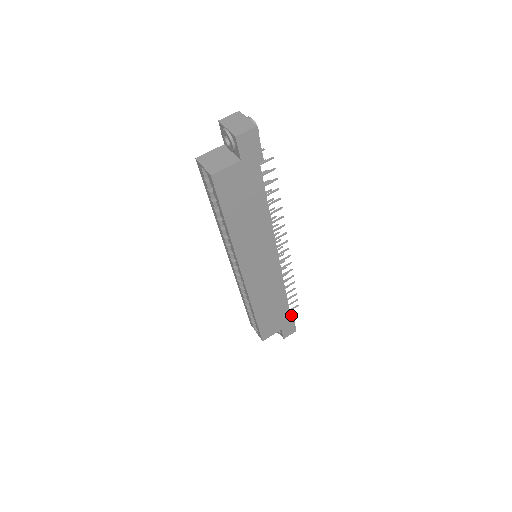
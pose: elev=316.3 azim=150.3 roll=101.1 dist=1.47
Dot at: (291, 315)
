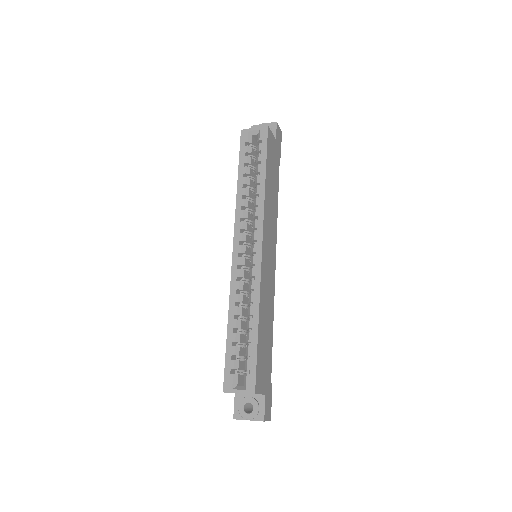
Dot at: occluded
